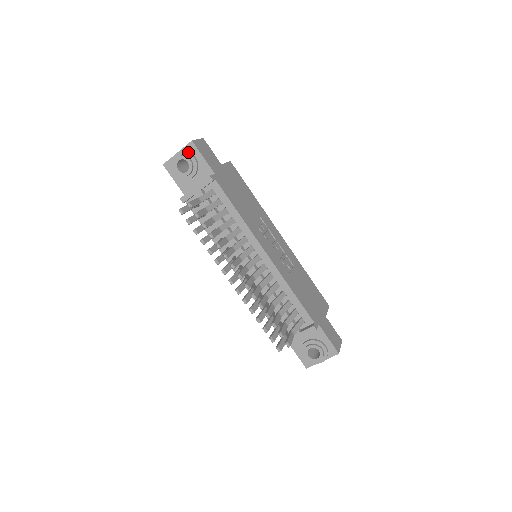
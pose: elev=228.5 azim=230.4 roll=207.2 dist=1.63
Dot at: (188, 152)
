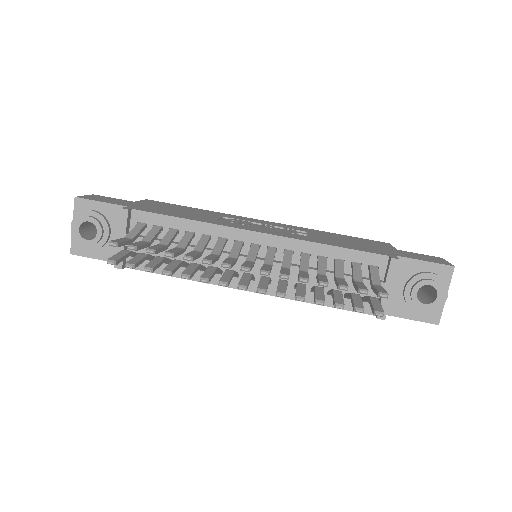
Dot at: (80, 211)
